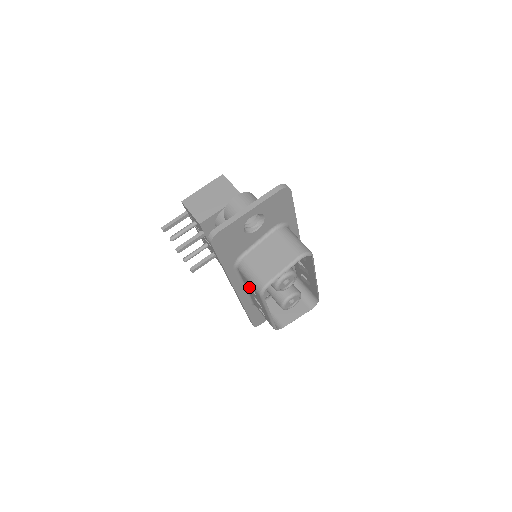
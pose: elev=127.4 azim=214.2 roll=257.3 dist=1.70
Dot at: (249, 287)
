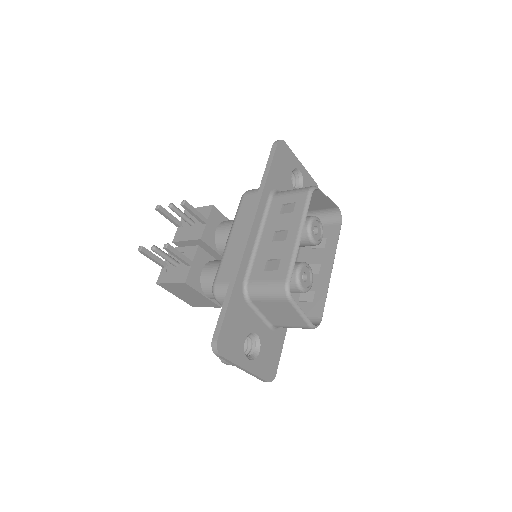
Dot at: (279, 214)
